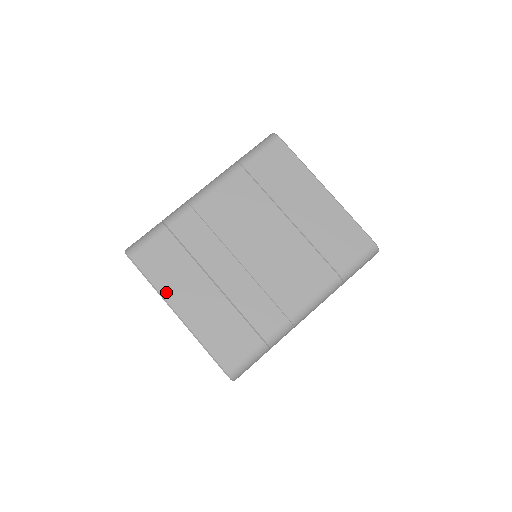
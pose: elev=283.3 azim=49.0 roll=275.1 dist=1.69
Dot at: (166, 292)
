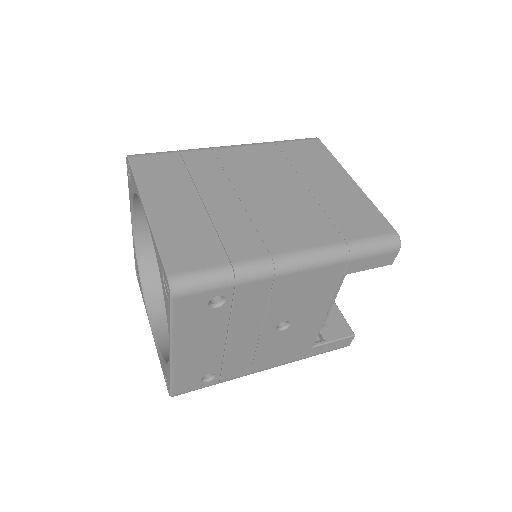
Dot at: (147, 190)
